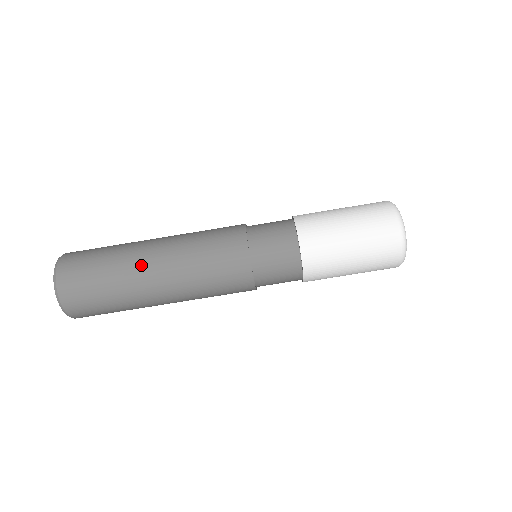
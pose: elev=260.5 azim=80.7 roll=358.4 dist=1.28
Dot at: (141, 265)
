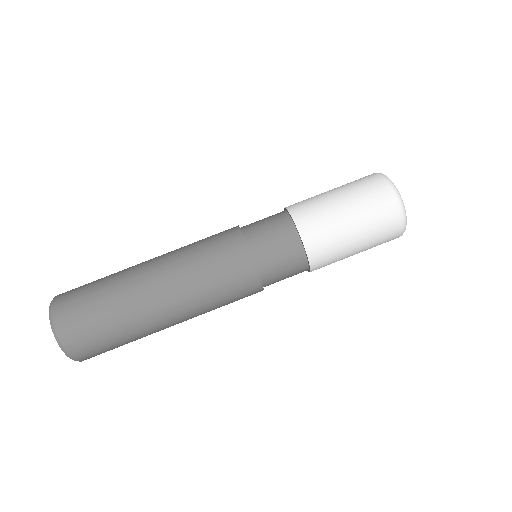
Dot at: (144, 300)
